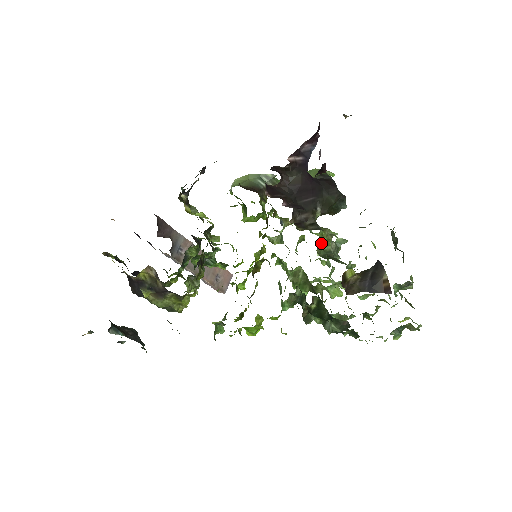
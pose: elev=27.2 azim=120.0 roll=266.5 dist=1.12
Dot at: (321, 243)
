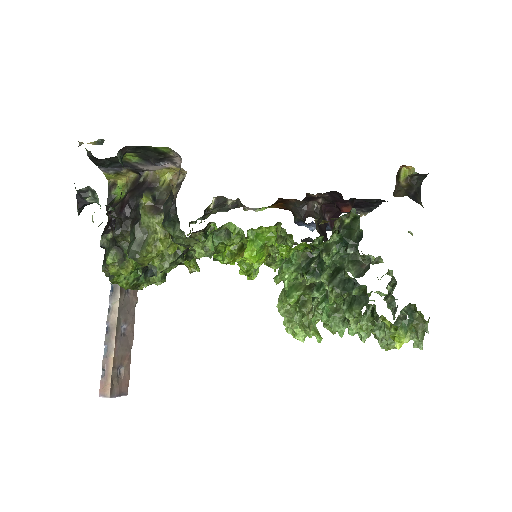
Dot at: occluded
